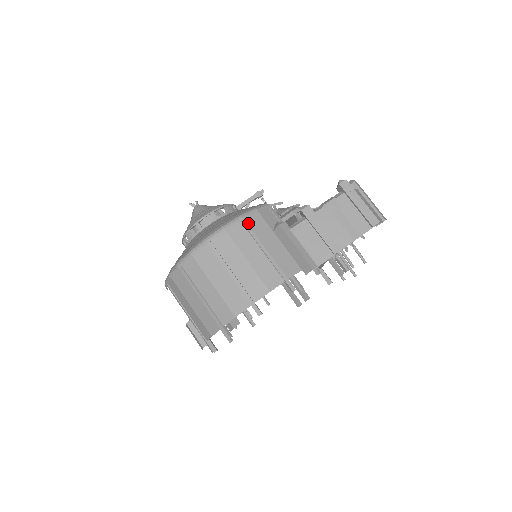
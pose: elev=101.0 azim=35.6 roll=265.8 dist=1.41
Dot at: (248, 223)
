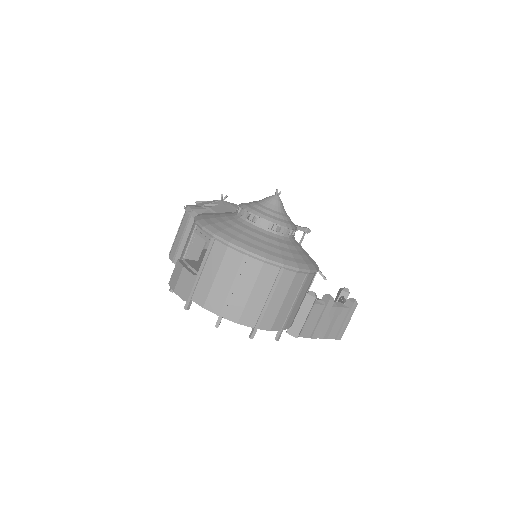
Dot at: (307, 278)
